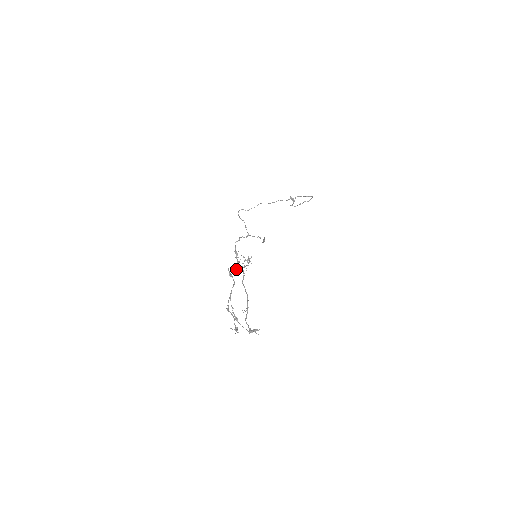
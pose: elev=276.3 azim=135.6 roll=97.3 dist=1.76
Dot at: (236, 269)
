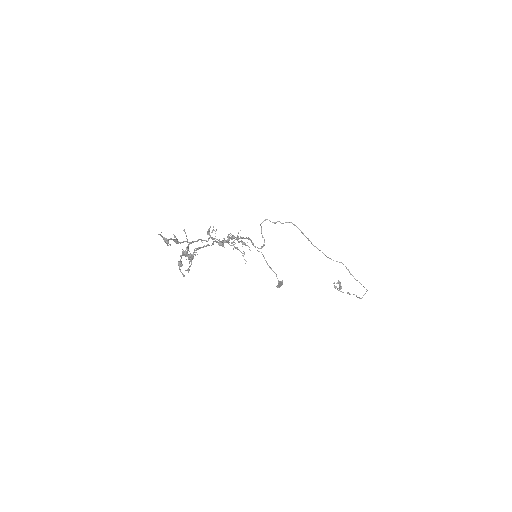
Dot at: (221, 241)
